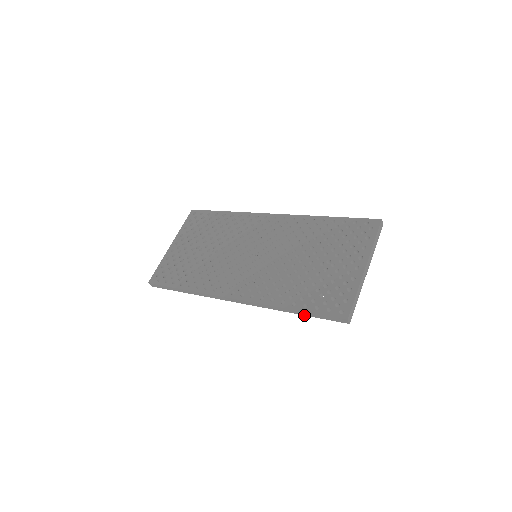
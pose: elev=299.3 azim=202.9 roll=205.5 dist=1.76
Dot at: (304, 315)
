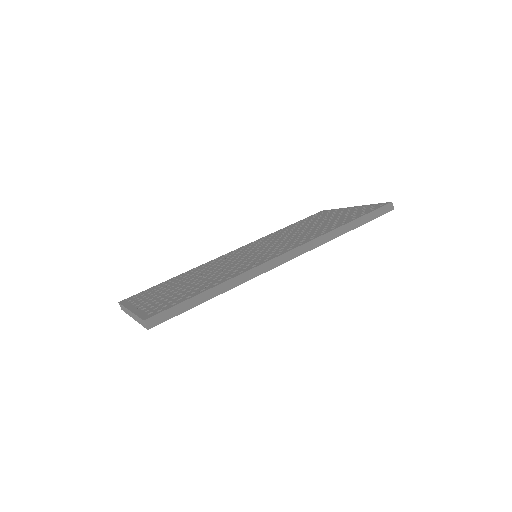
Dot at: (359, 226)
